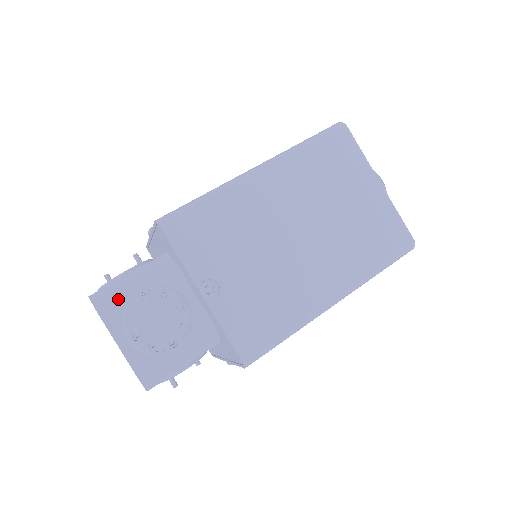
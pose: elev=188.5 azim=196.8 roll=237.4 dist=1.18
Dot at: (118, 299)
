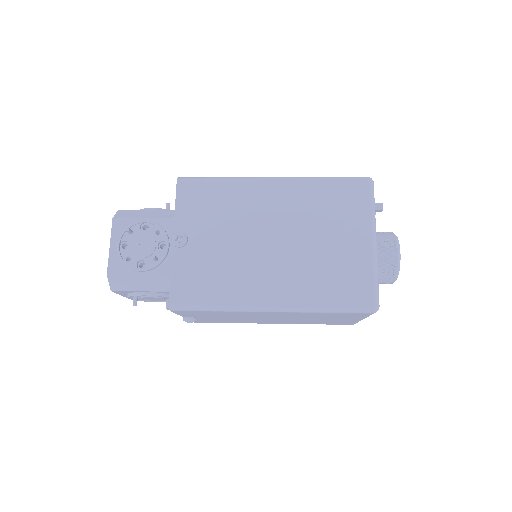
Dot at: (129, 218)
